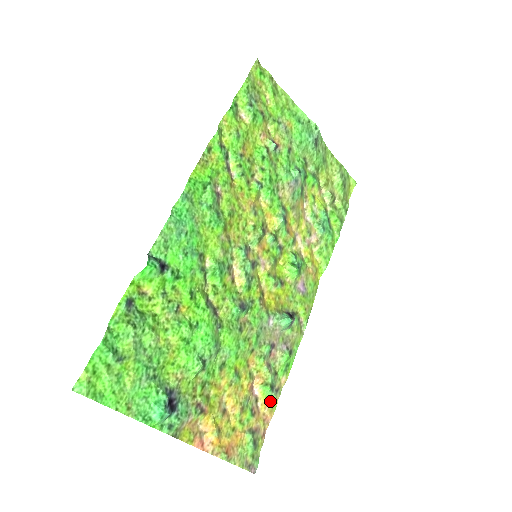
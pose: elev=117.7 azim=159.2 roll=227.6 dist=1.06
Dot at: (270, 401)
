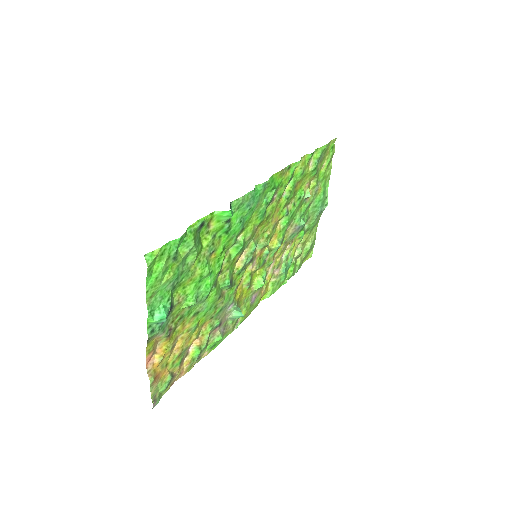
Dot at: (192, 362)
